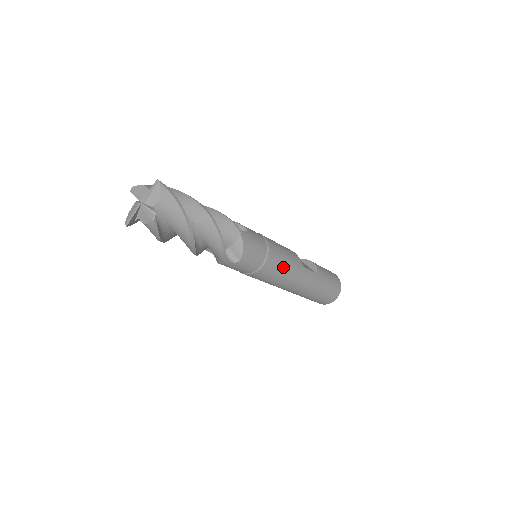
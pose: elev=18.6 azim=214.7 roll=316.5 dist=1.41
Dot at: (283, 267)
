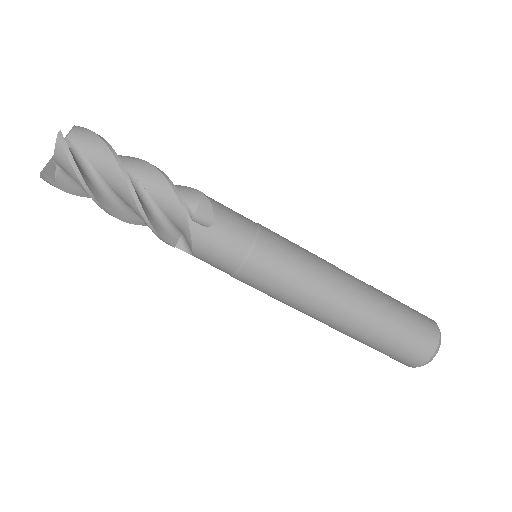
Dot at: (296, 252)
